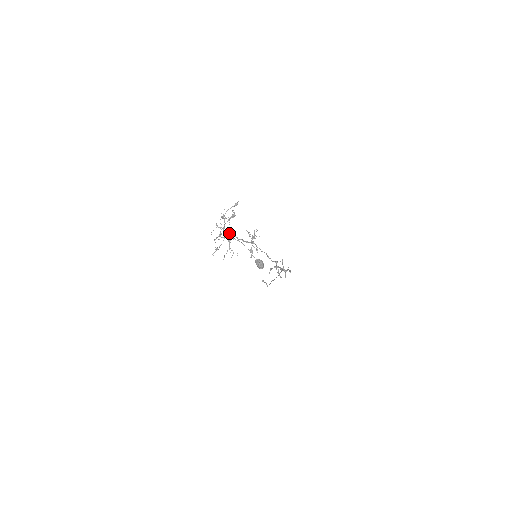
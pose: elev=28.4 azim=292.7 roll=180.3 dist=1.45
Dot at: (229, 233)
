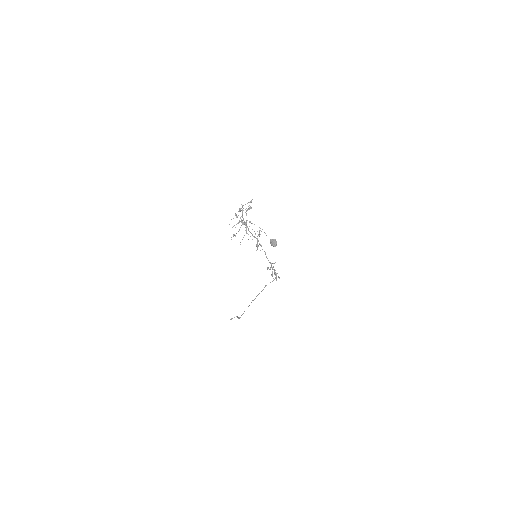
Dot at: (246, 221)
